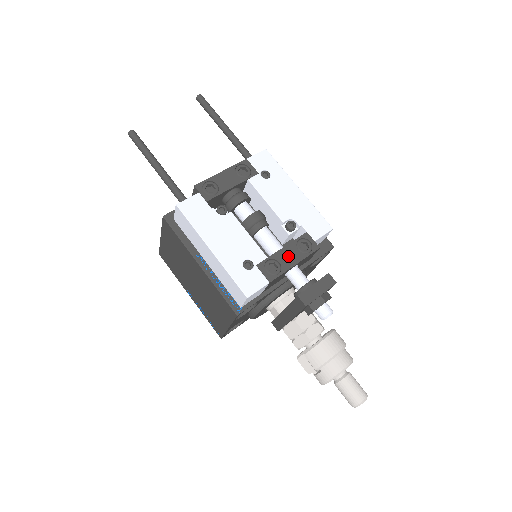
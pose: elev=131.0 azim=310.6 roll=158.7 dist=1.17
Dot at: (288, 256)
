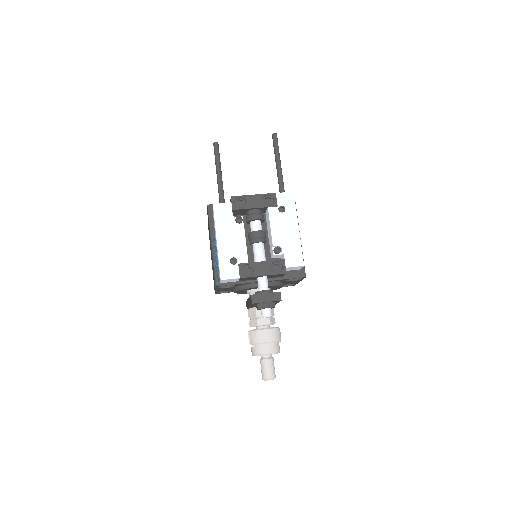
Dot at: (262, 268)
